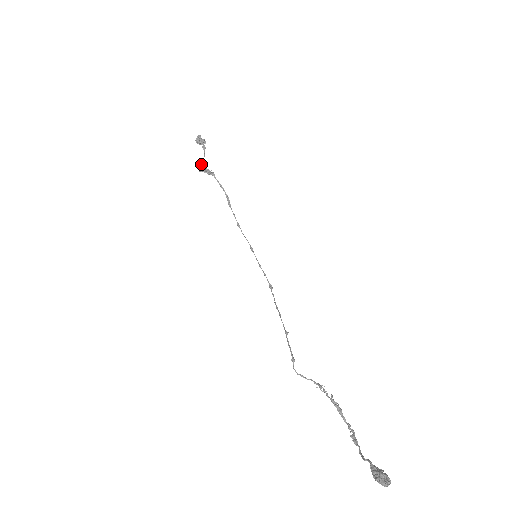
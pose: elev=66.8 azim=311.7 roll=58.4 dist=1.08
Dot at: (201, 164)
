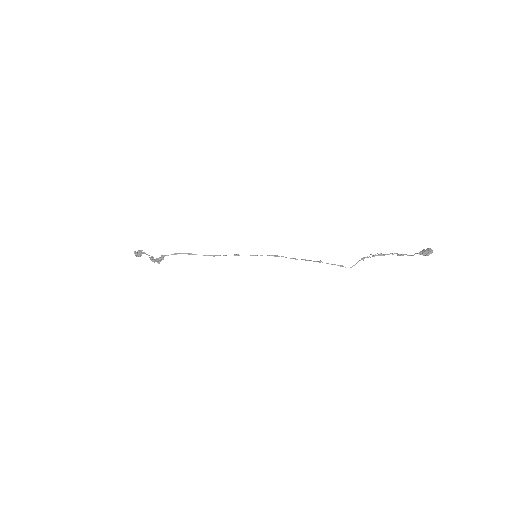
Dot at: (153, 261)
